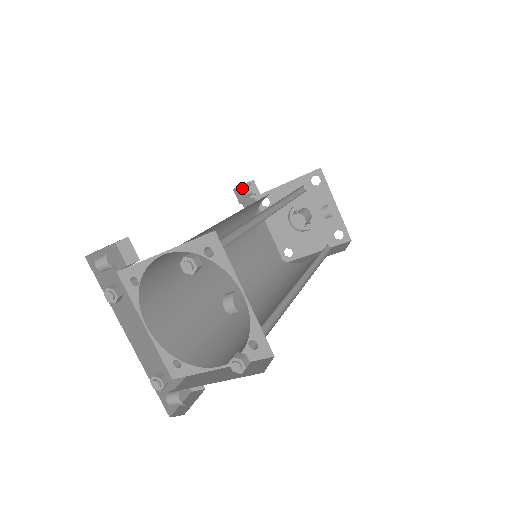
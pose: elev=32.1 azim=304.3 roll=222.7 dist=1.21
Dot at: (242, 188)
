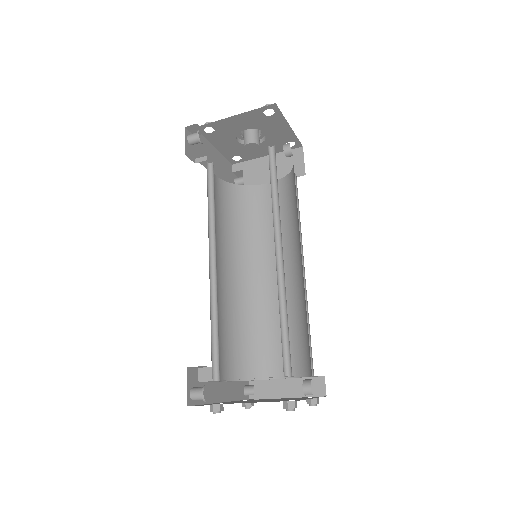
Dot at: (186, 136)
